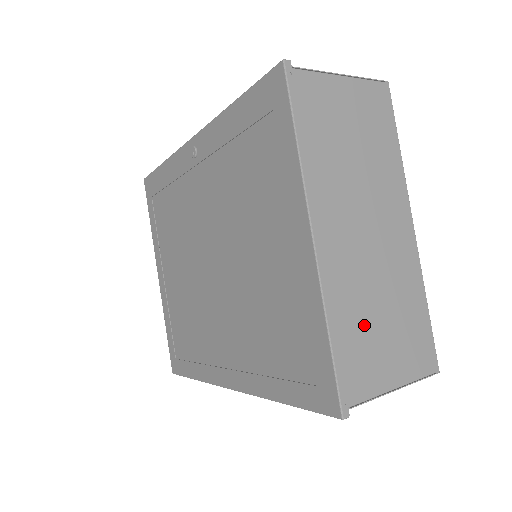
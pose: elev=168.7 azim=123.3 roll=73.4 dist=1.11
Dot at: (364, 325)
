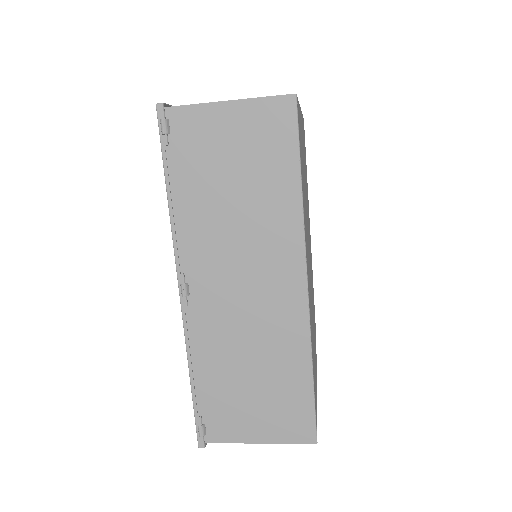
Dot at: occluded
